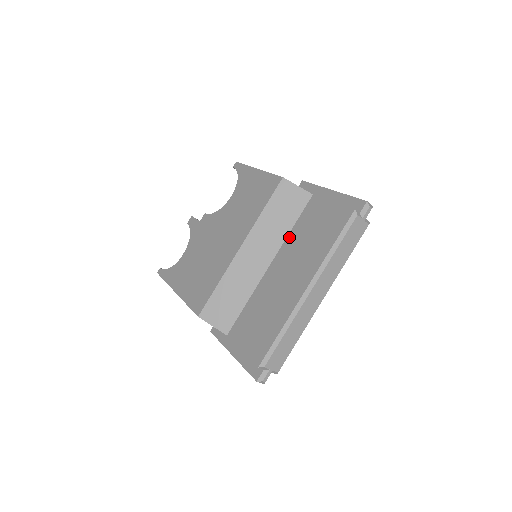
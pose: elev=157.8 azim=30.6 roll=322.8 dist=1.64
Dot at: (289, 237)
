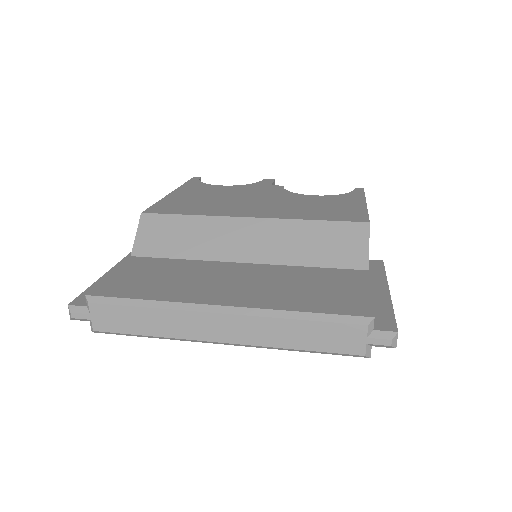
Dot at: (293, 267)
